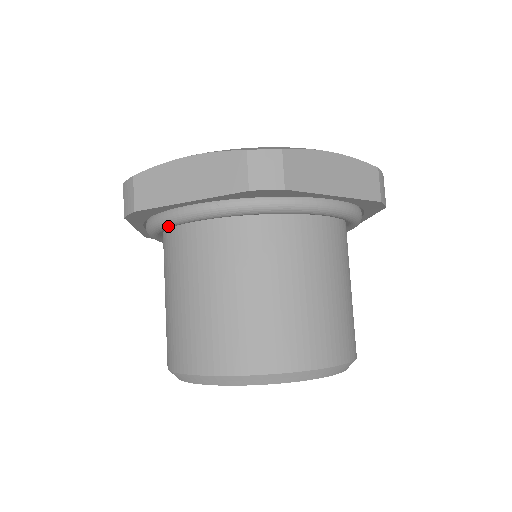
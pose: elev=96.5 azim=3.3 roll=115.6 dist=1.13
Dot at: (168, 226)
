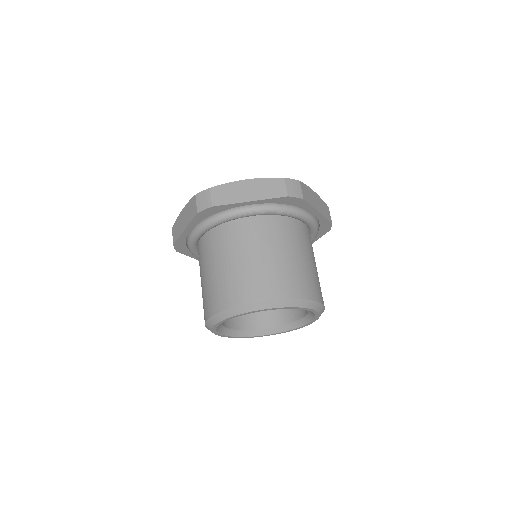
Dot at: (225, 220)
